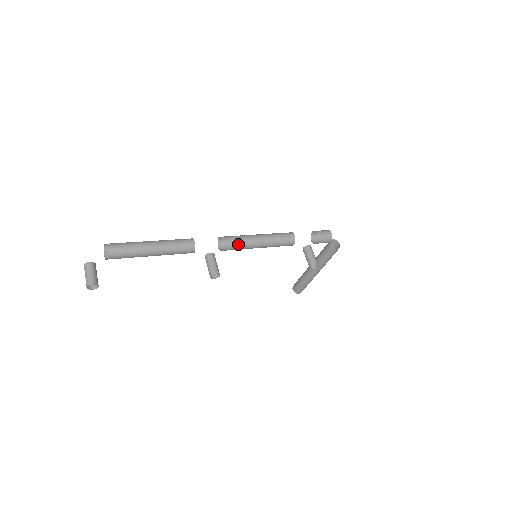
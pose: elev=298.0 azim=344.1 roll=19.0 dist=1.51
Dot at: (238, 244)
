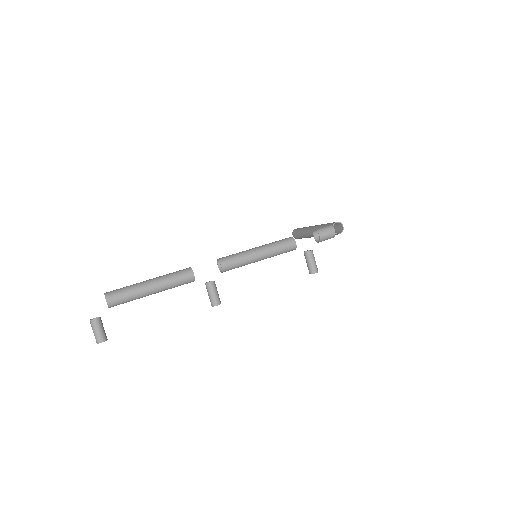
Dot at: (238, 266)
